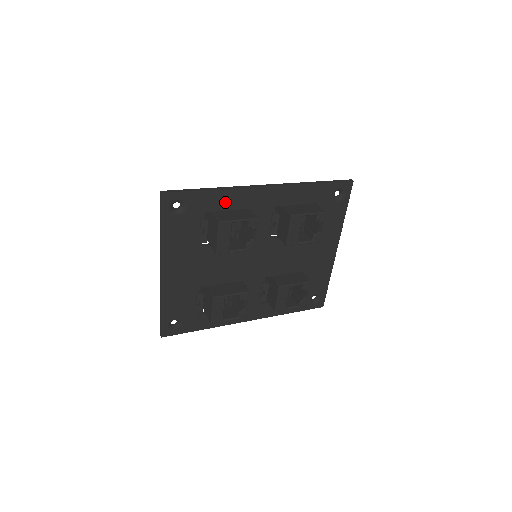
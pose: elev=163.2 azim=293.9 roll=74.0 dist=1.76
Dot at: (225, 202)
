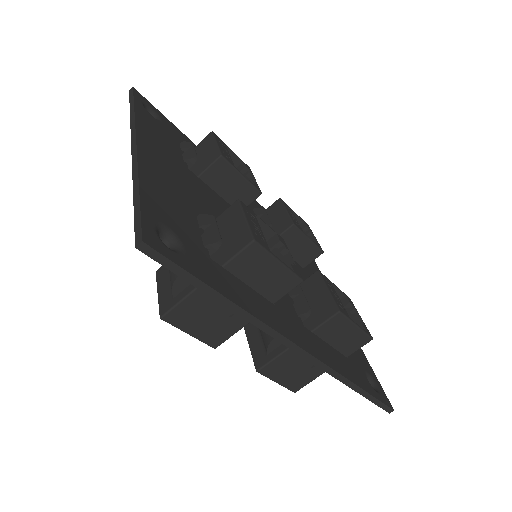
Dot at: occluded
